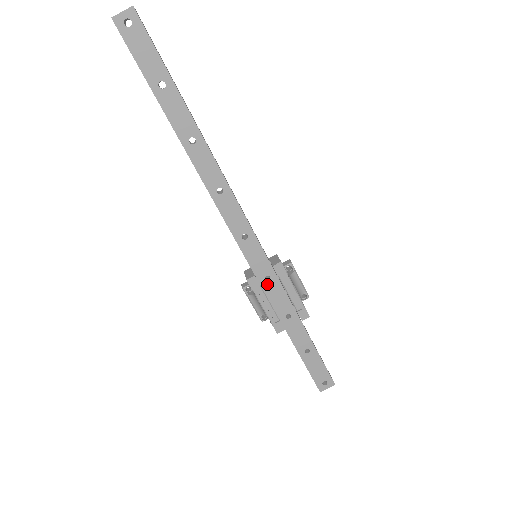
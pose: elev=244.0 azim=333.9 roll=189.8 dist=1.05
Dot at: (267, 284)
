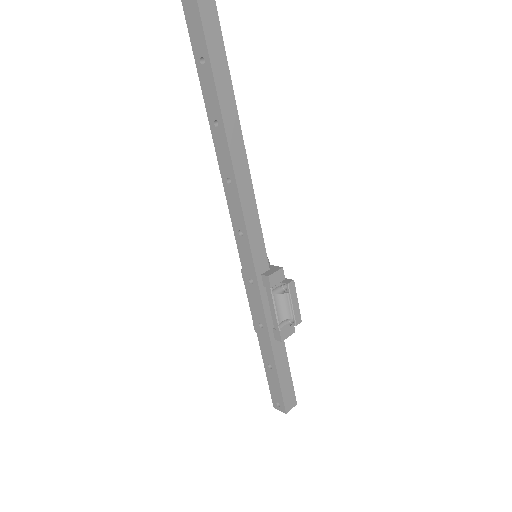
Dot at: (250, 286)
